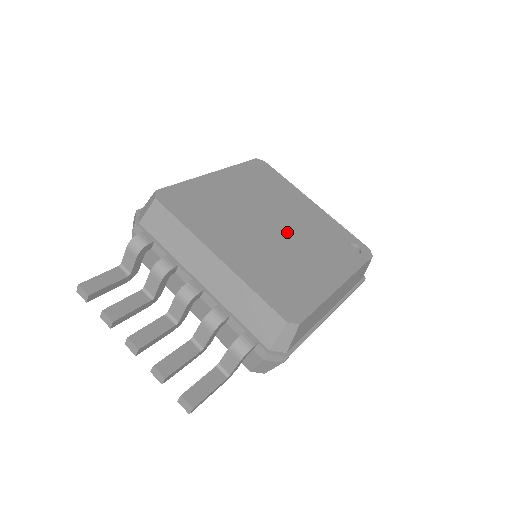
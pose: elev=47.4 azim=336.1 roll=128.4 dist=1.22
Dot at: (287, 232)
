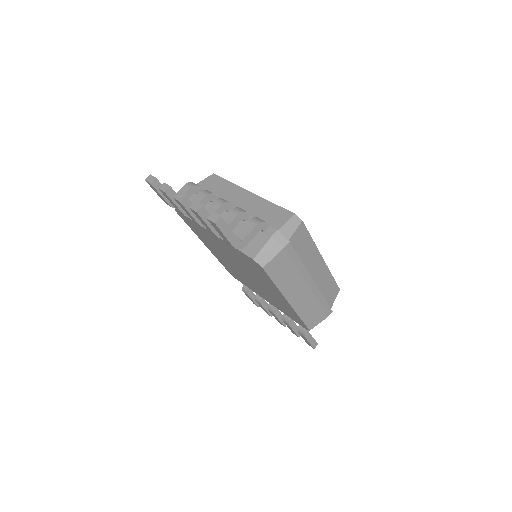
Dot at: occluded
